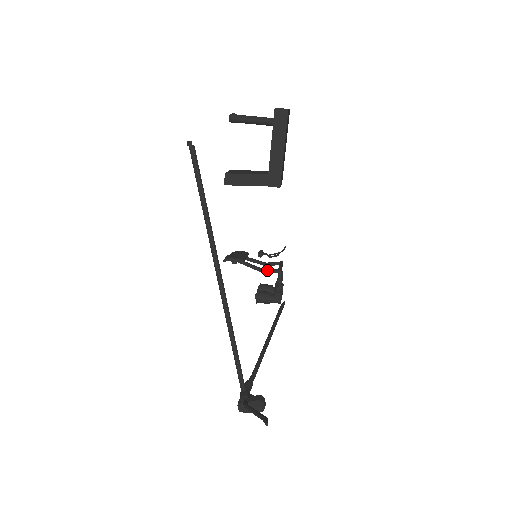
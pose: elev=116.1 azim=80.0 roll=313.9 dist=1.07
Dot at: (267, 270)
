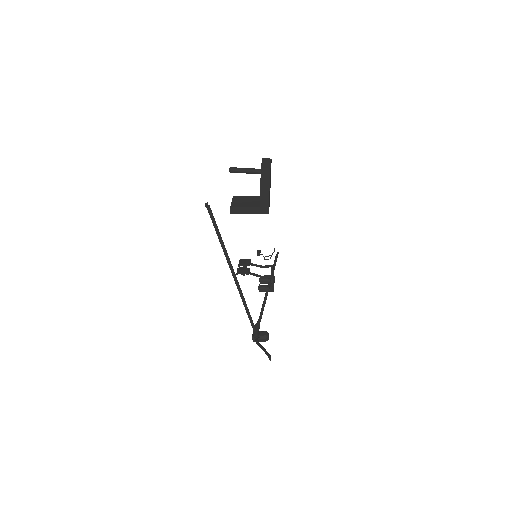
Dot at: (264, 276)
